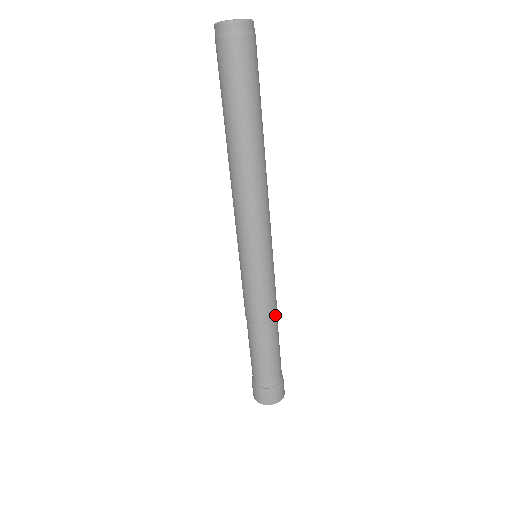
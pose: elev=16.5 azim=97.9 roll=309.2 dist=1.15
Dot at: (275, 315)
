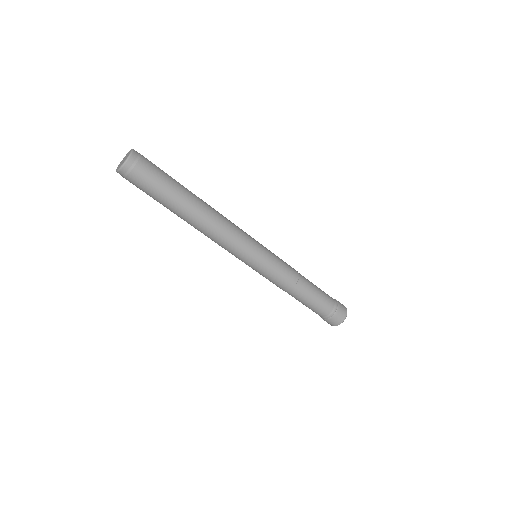
Dot at: (294, 283)
